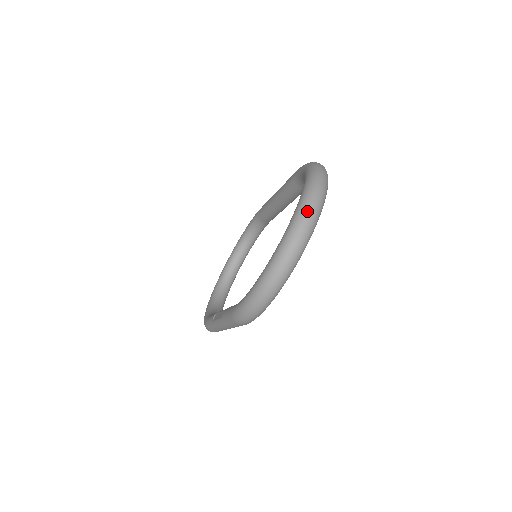
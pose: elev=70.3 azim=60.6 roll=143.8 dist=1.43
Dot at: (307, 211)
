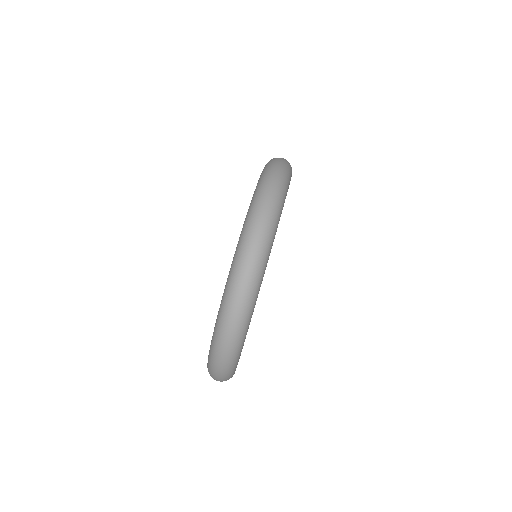
Dot at: (235, 290)
